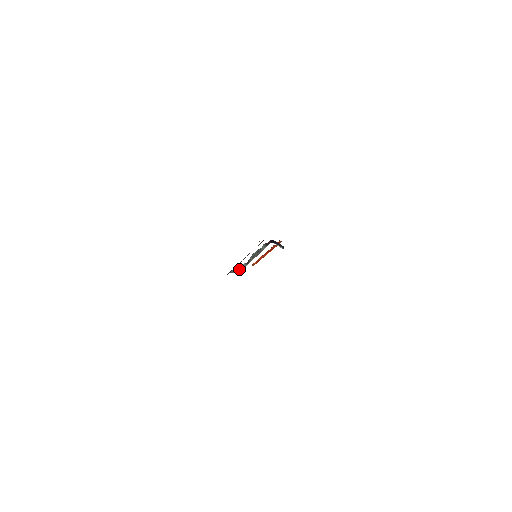
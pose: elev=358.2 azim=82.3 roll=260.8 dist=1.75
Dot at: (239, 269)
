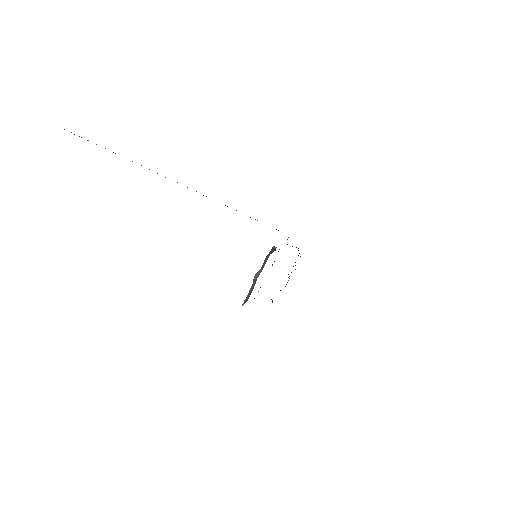
Dot at: occluded
